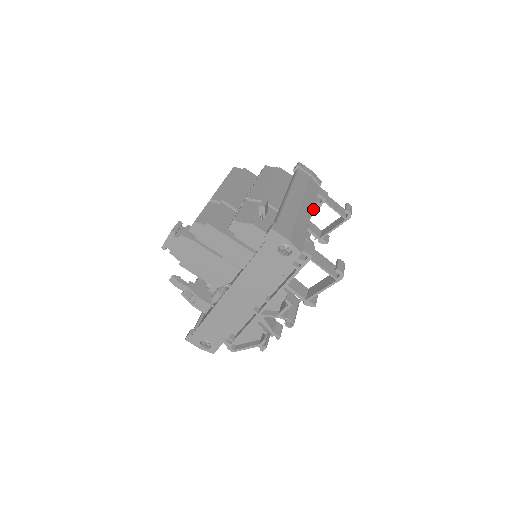
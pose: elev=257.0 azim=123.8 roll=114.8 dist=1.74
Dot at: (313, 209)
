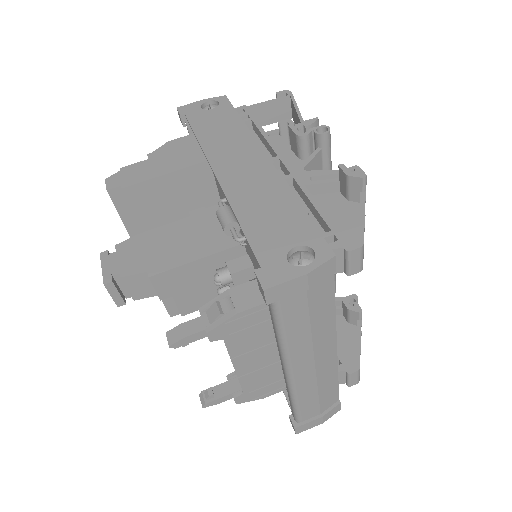
Dot at: occluded
